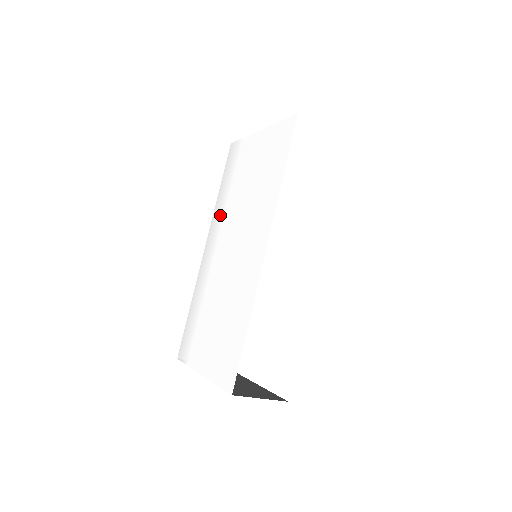
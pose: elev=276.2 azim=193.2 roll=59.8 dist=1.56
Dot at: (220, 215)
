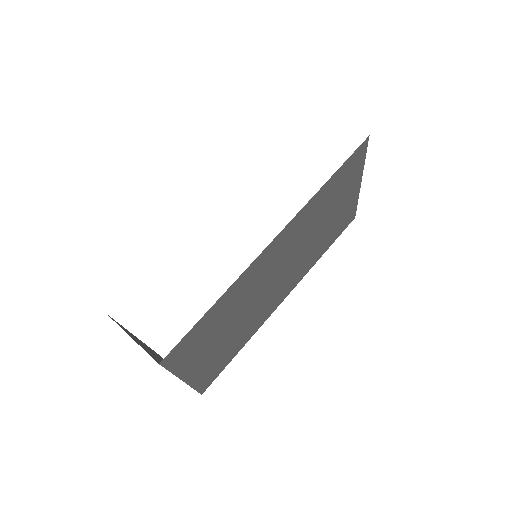
Dot at: occluded
